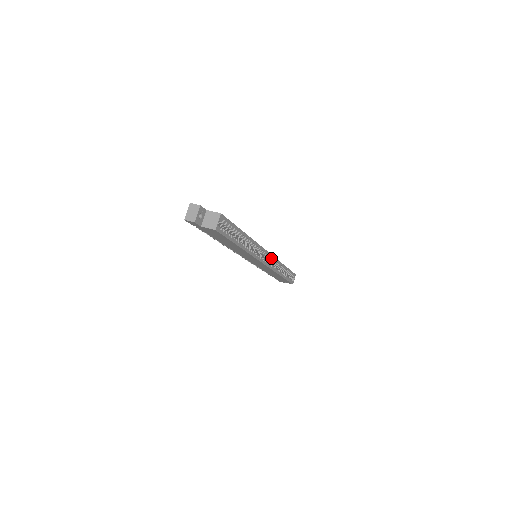
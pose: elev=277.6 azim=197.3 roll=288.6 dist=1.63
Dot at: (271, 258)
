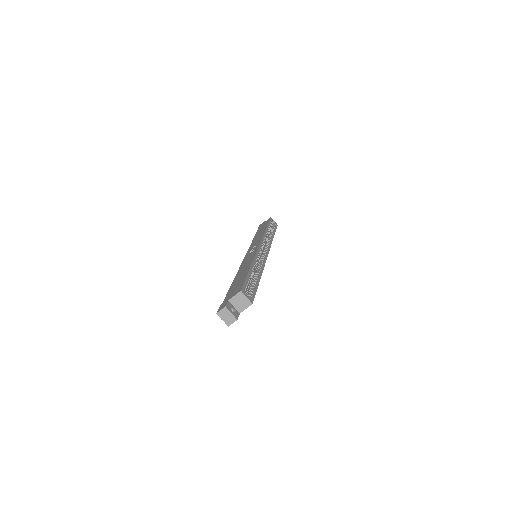
Dot at: (263, 243)
